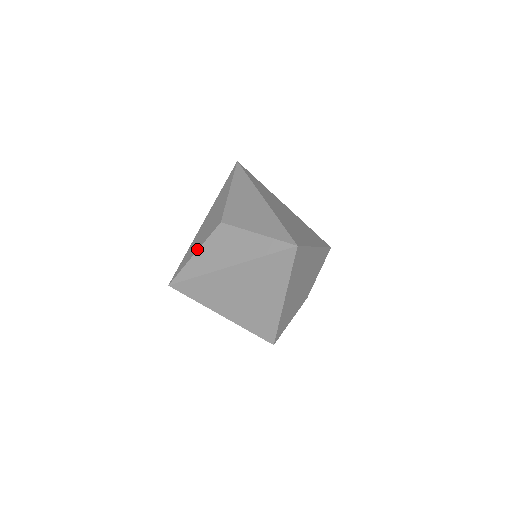
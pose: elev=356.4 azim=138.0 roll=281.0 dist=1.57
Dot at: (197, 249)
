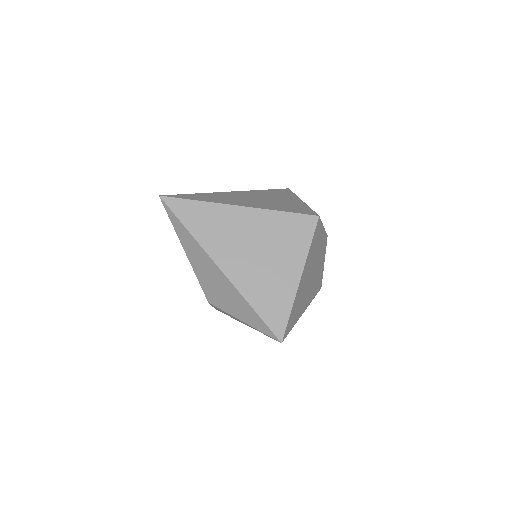
Dot at: occluded
